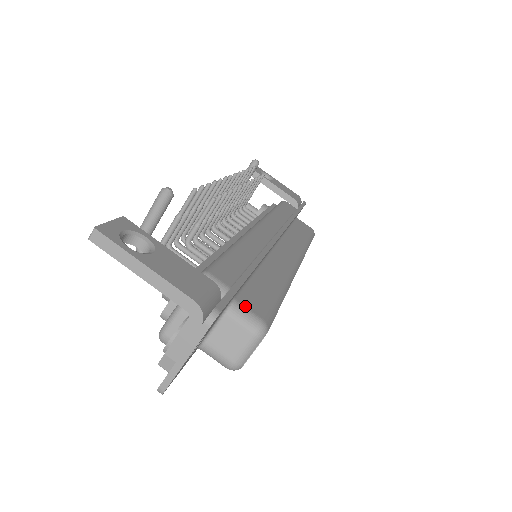
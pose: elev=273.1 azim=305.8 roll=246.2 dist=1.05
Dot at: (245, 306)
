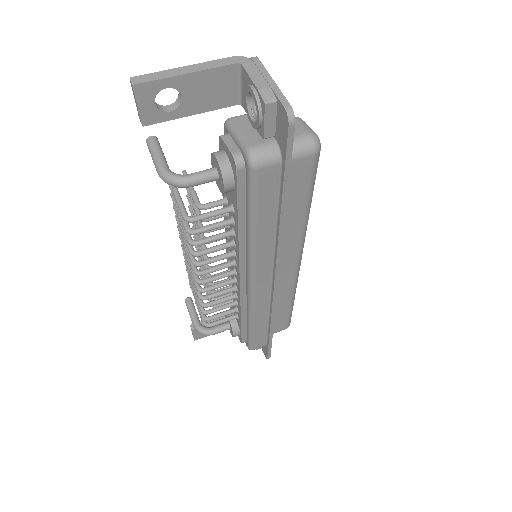
Dot at: occluded
